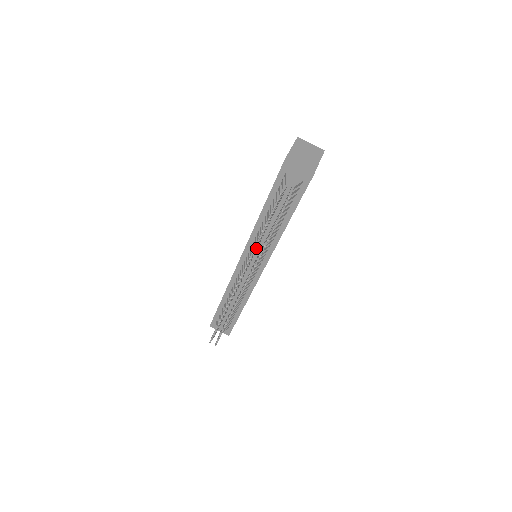
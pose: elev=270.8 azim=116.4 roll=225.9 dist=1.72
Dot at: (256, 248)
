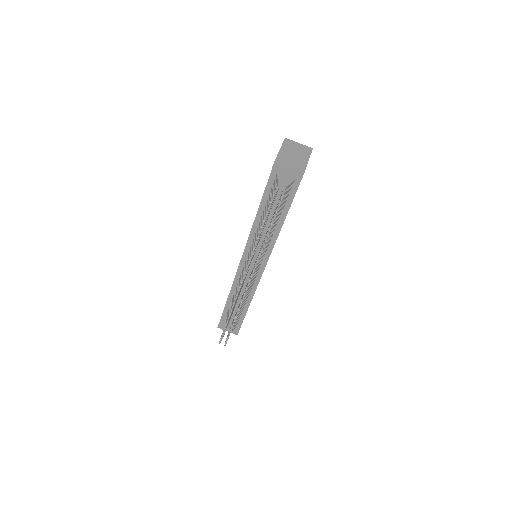
Dot at: (255, 249)
